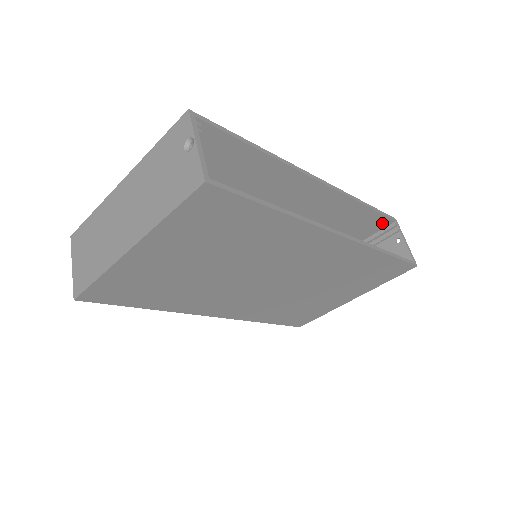
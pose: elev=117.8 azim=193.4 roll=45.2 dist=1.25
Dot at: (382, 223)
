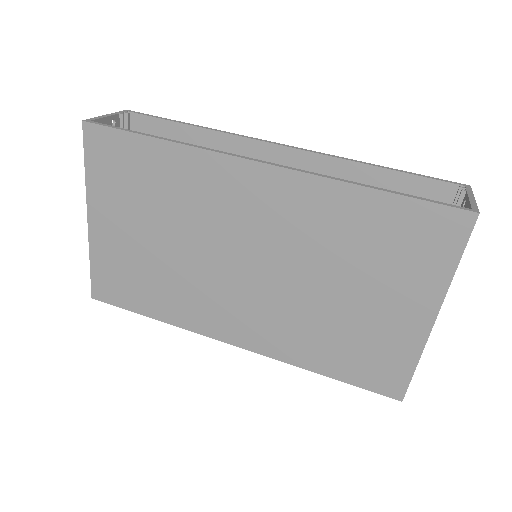
Dot at: (443, 195)
